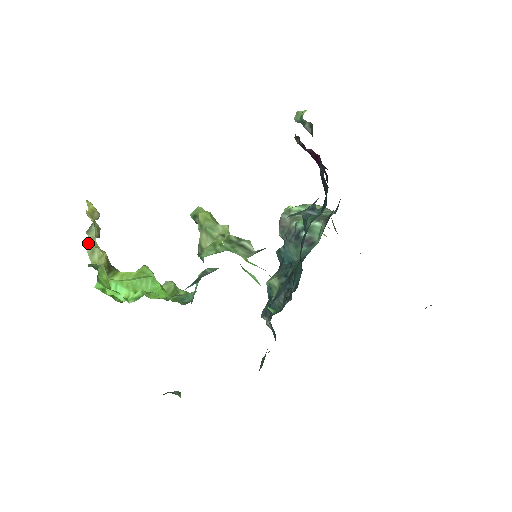
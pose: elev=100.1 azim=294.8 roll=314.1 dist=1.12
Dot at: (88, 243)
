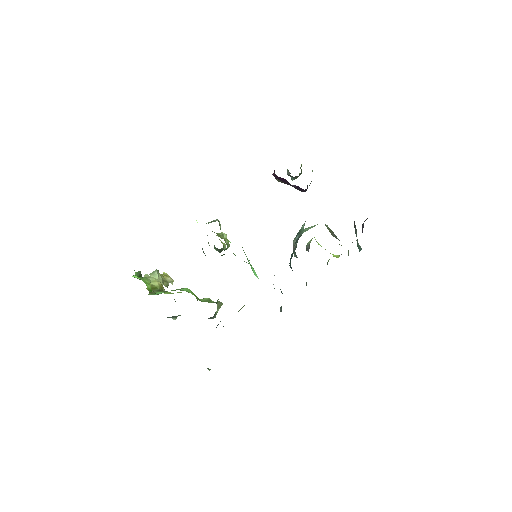
Dot at: (147, 275)
